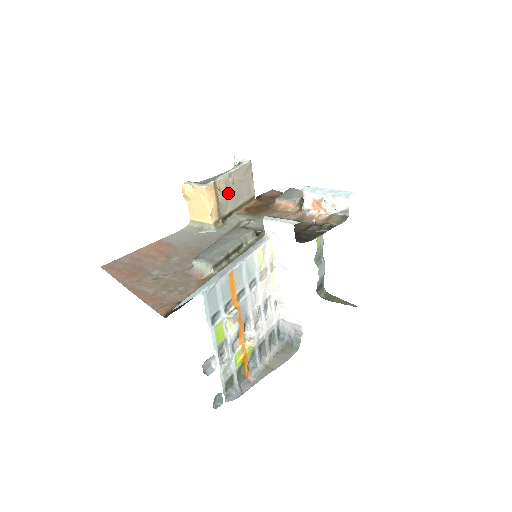
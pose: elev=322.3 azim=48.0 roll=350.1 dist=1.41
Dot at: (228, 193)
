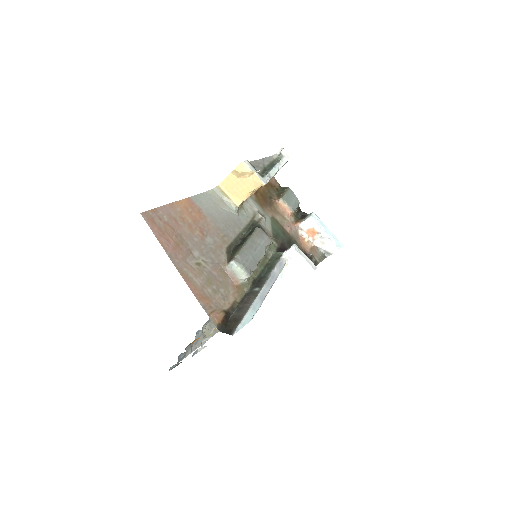
Dot at: occluded
